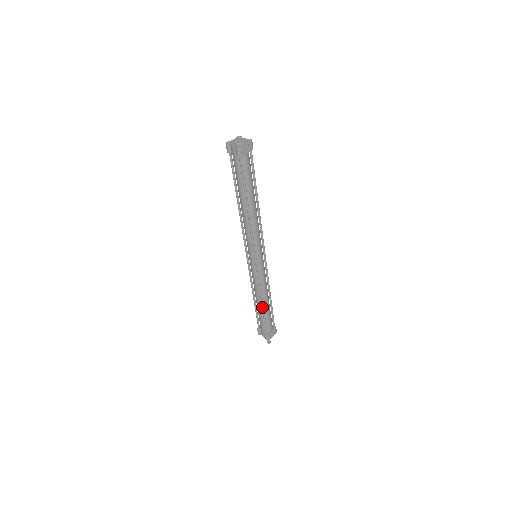
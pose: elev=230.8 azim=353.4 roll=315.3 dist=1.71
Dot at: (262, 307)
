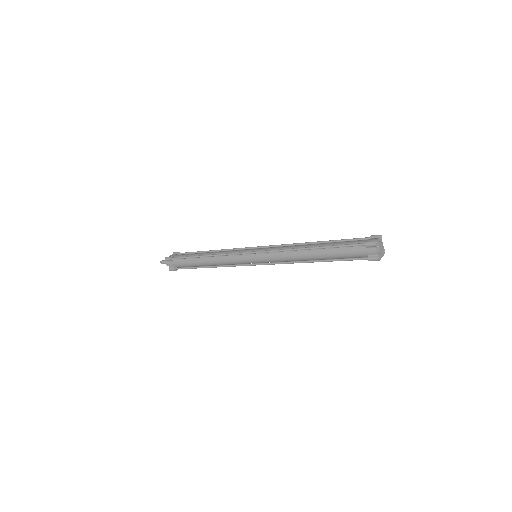
Dot at: (205, 267)
